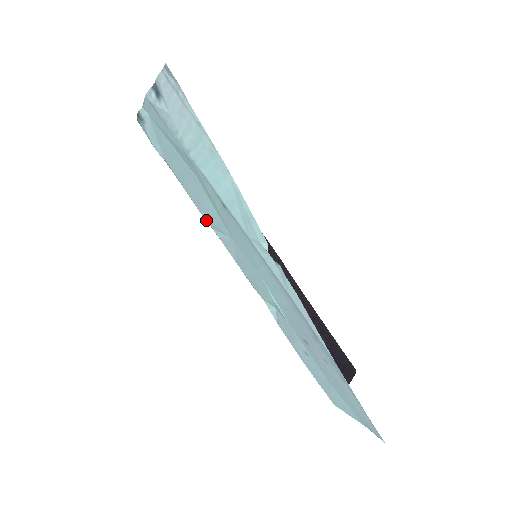
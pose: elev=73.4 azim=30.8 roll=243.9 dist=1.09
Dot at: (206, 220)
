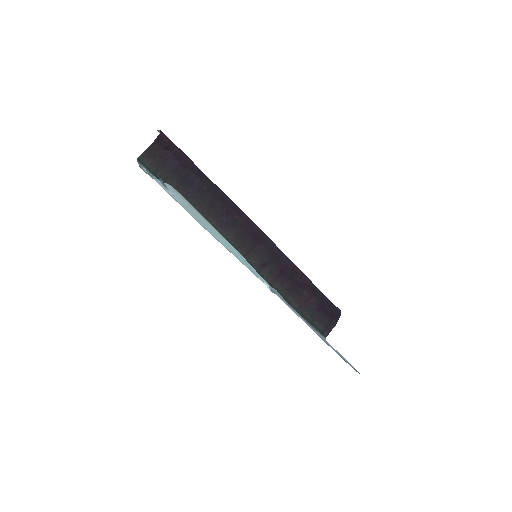
Dot at: occluded
